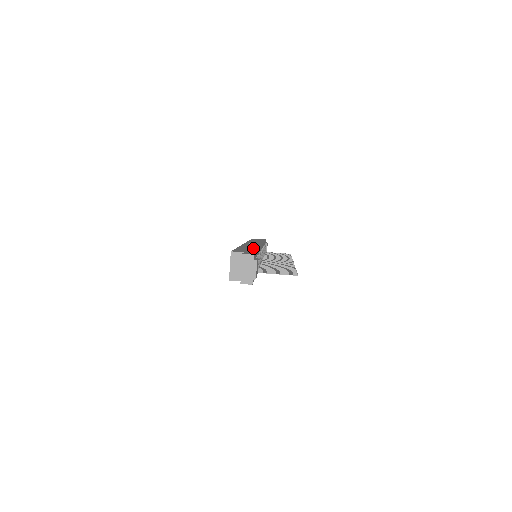
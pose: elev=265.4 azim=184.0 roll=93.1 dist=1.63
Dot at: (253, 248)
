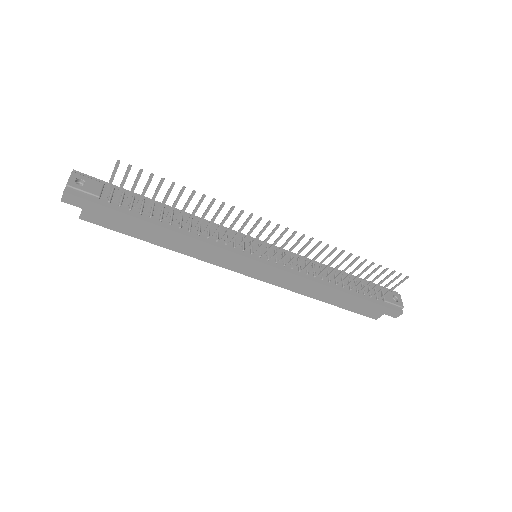
Dot at: occluded
